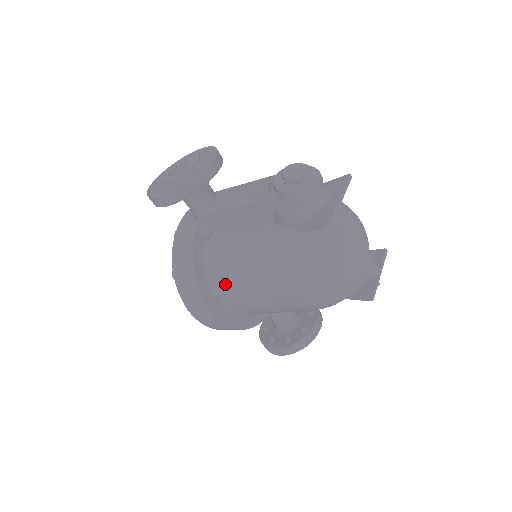
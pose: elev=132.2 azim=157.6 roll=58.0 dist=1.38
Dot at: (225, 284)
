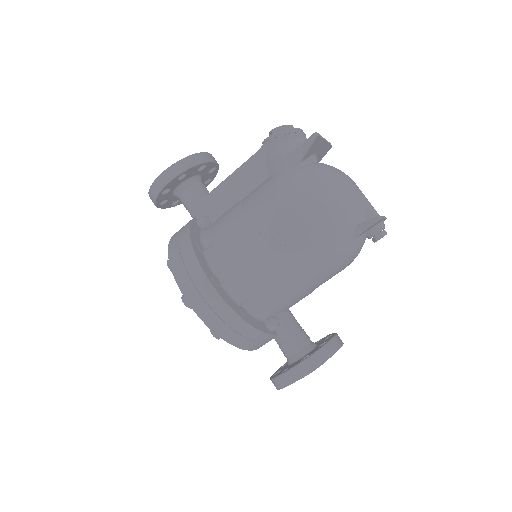
Dot at: (224, 249)
